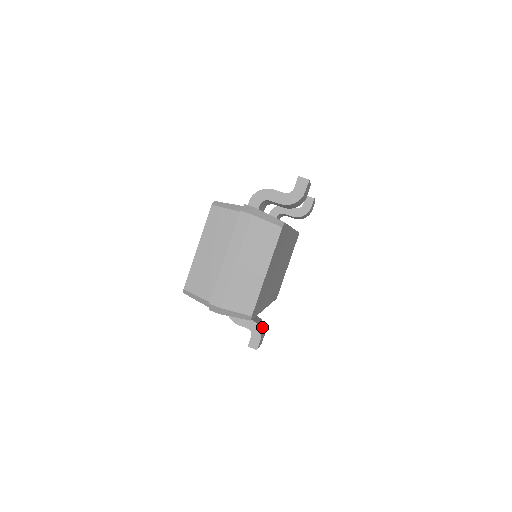
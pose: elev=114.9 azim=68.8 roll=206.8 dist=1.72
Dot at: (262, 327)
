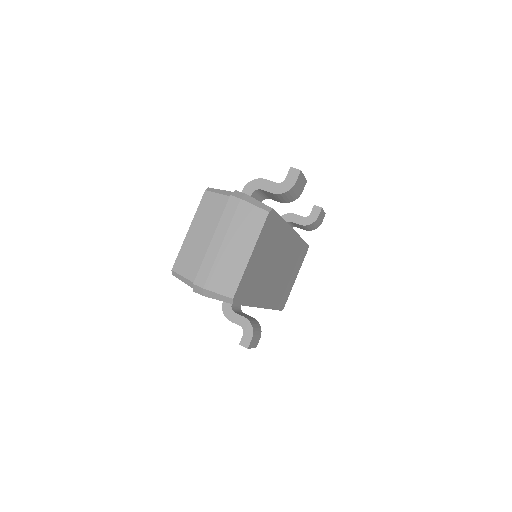
Dot at: (256, 328)
